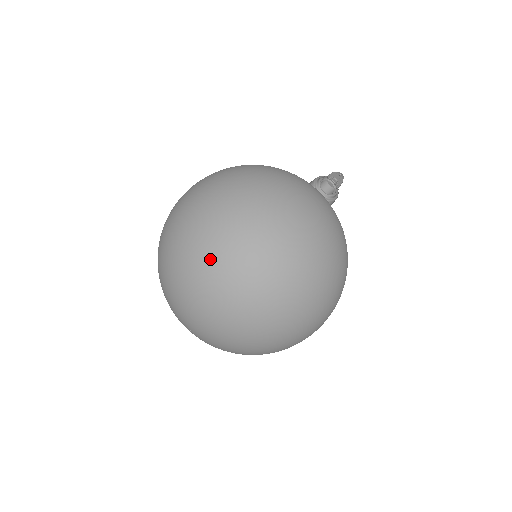
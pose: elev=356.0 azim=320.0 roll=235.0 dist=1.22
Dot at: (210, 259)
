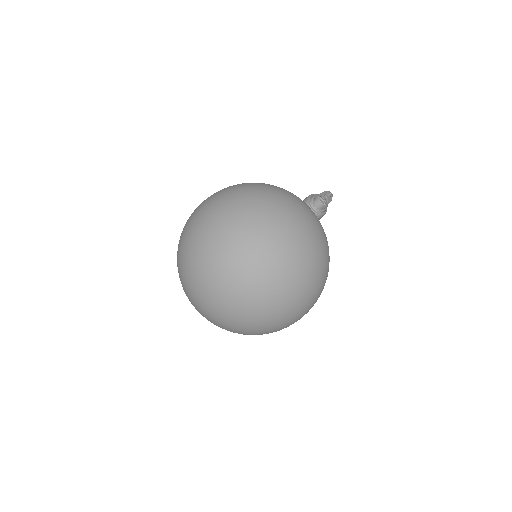
Dot at: (193, 240)
